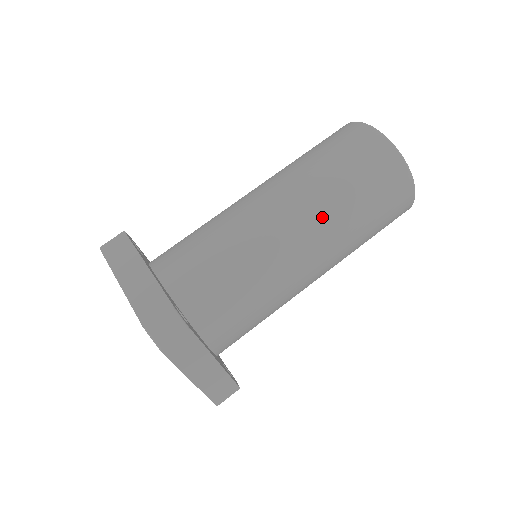
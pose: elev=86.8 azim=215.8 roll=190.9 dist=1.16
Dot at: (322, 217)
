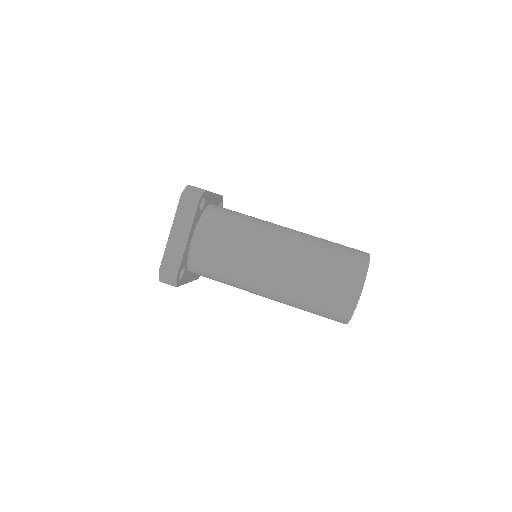
Dot at: (284, 298)
